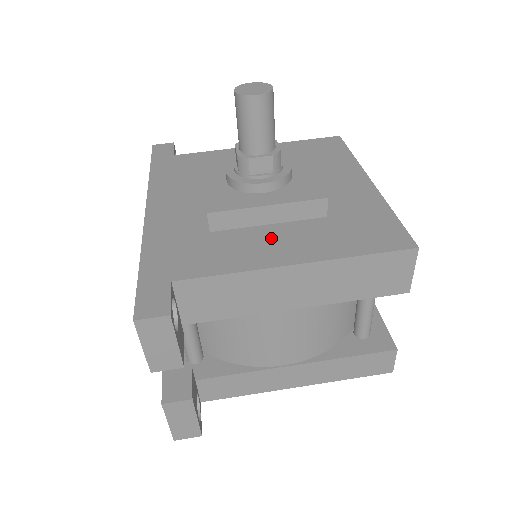
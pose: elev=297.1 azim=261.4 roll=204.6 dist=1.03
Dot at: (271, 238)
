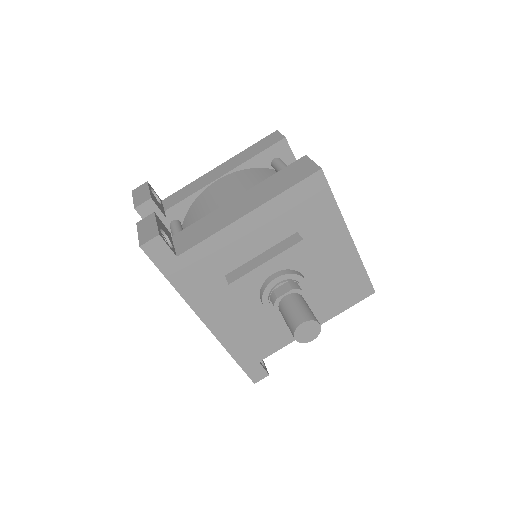
Dot at: occluded
